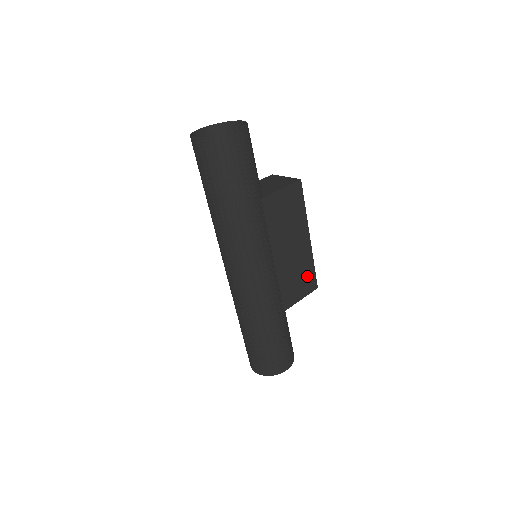
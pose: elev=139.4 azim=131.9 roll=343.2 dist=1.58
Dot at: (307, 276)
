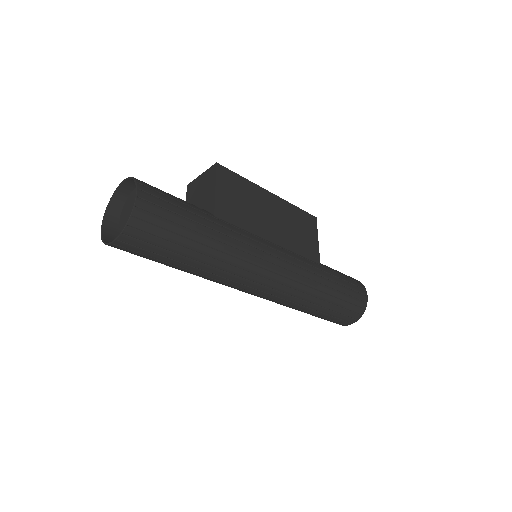
Dot at: (302, 220)
